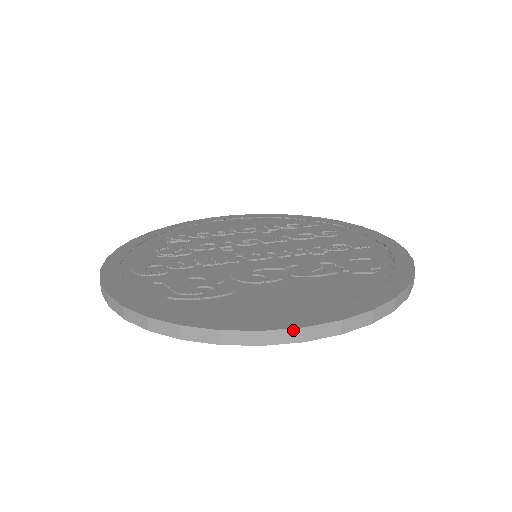
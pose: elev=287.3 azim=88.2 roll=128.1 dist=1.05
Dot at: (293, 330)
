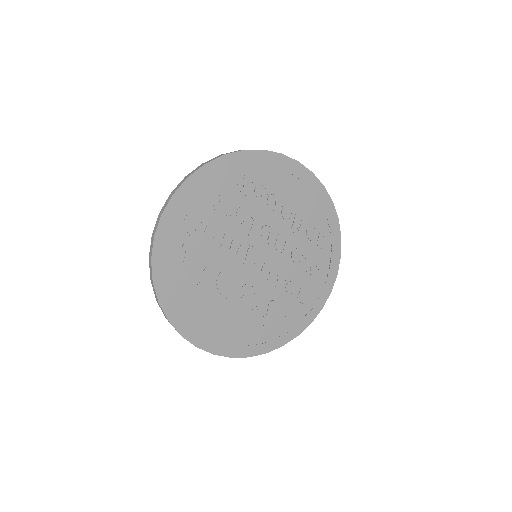
Dot at: (193, 344)
